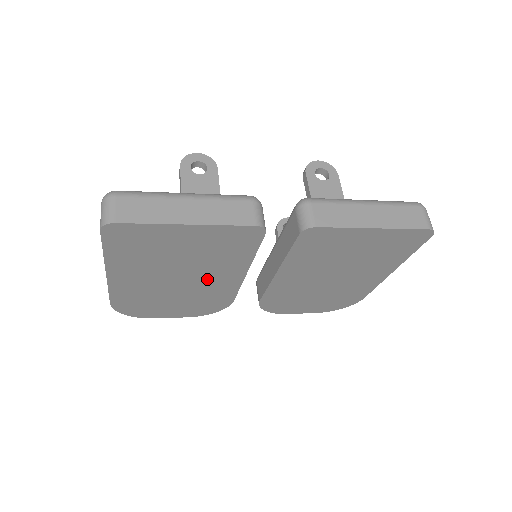
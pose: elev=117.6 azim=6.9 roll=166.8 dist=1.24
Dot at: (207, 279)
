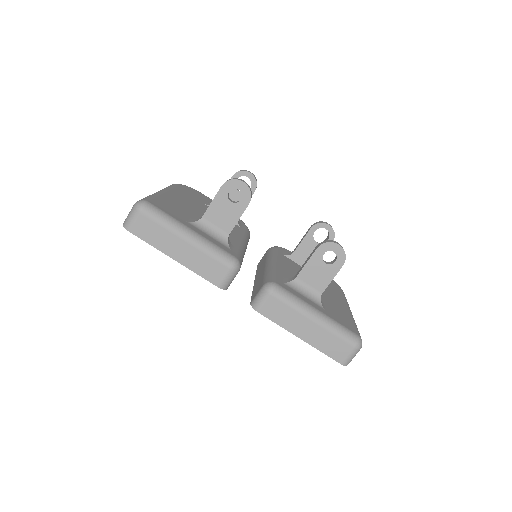
Dot at: occluded
